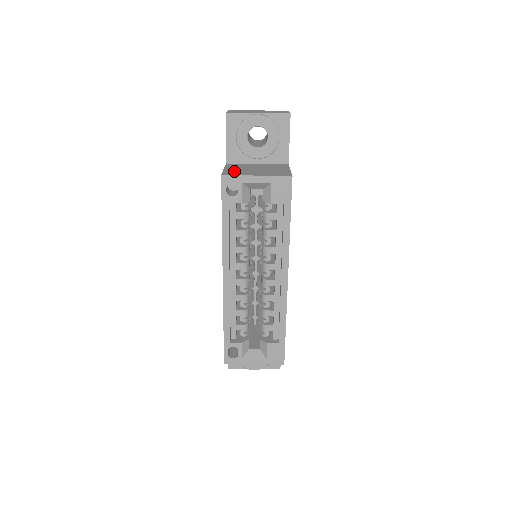
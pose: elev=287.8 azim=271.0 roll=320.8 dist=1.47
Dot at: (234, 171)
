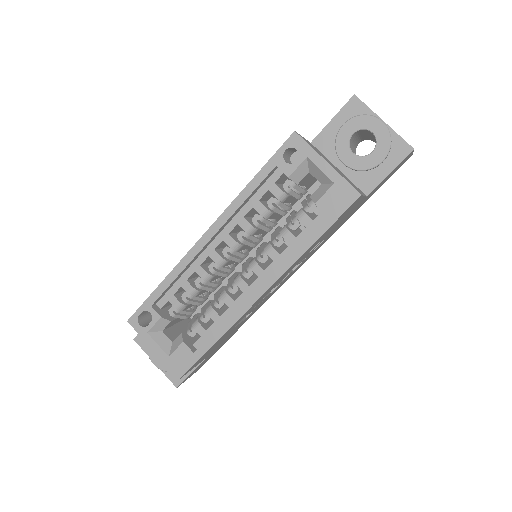
Dot at: occluded
